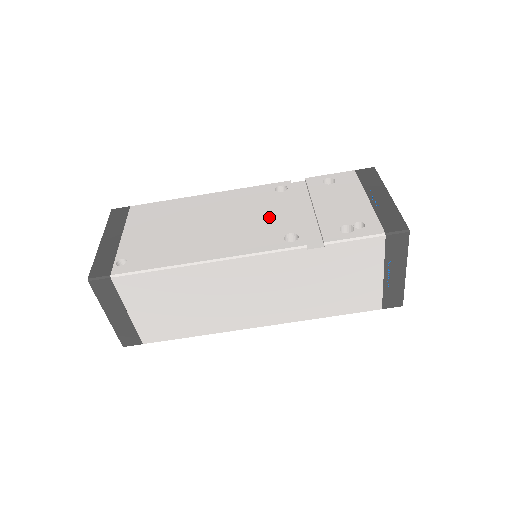
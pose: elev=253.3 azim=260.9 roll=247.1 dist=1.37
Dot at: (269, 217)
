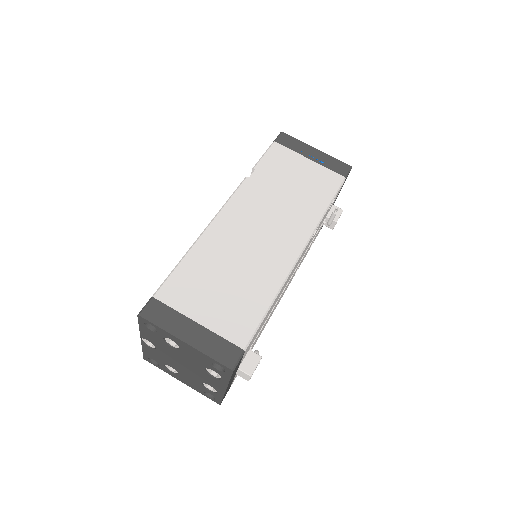
Dot at: occluded
